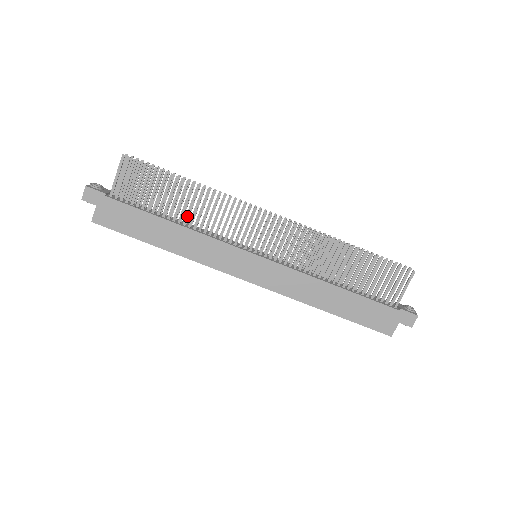
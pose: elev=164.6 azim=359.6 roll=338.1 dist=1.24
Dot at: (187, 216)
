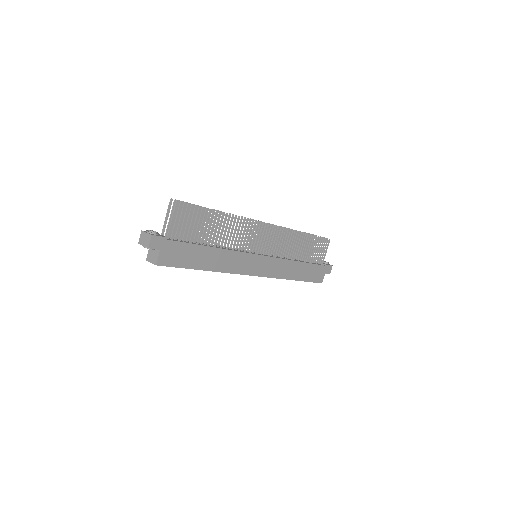
Dot at: (220, 239)
